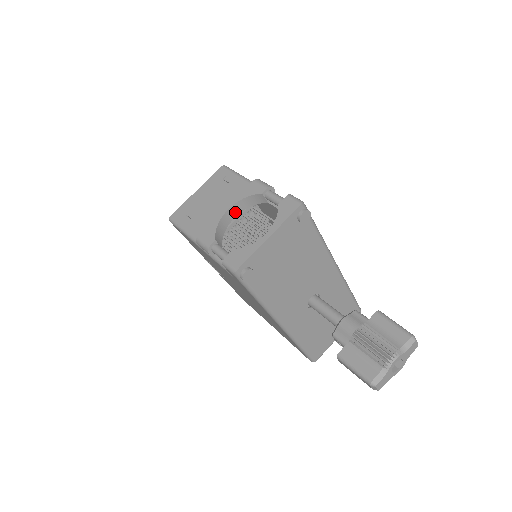
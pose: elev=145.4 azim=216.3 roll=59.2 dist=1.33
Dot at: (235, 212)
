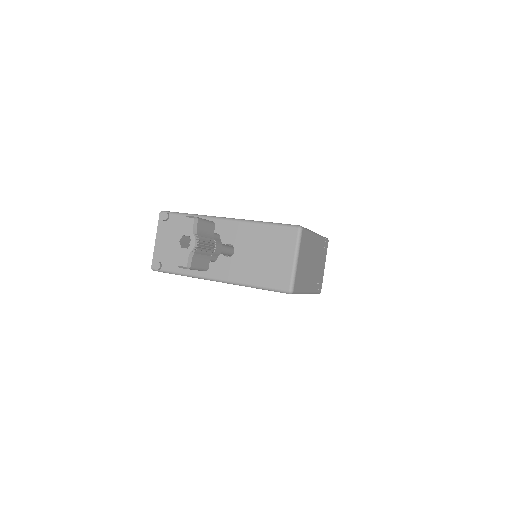
Dot at: occluded
